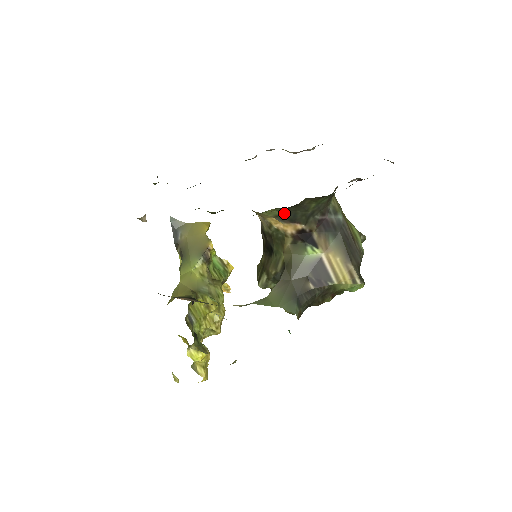
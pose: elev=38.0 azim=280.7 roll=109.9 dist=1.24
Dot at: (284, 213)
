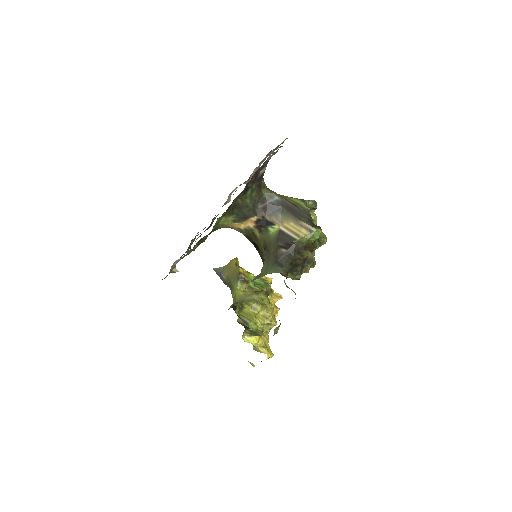
Dot at: (236, 216)
